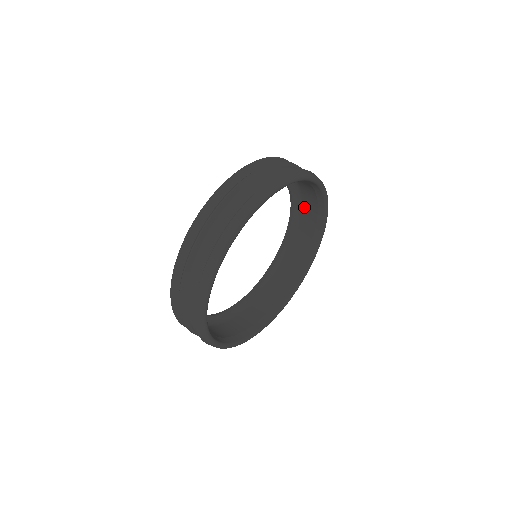
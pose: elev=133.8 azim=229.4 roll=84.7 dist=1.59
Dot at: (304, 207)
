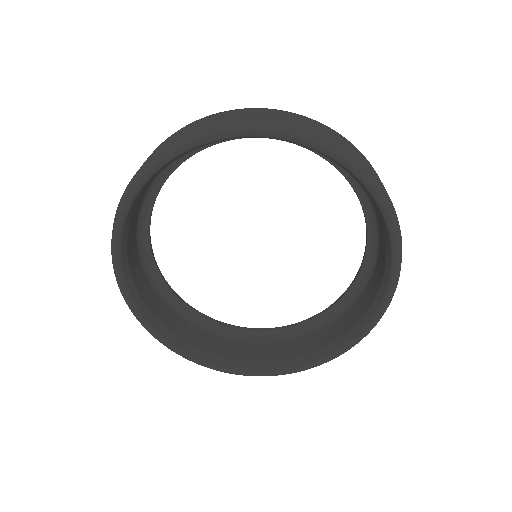
Dot at: occluded
